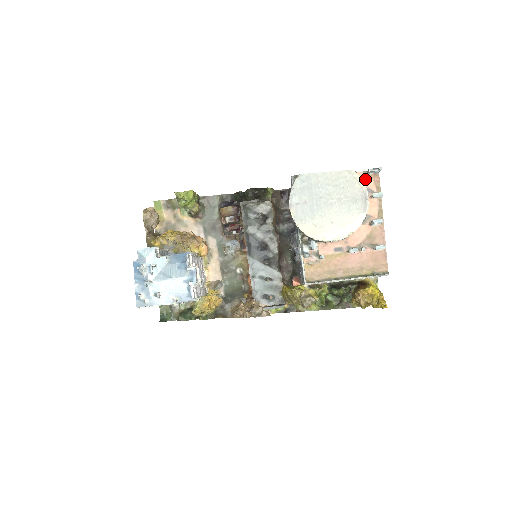
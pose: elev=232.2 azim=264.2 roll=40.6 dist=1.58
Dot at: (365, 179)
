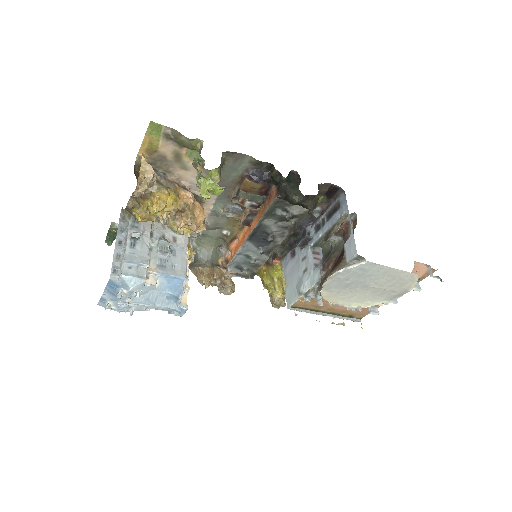
Dot at: (421, 269)
